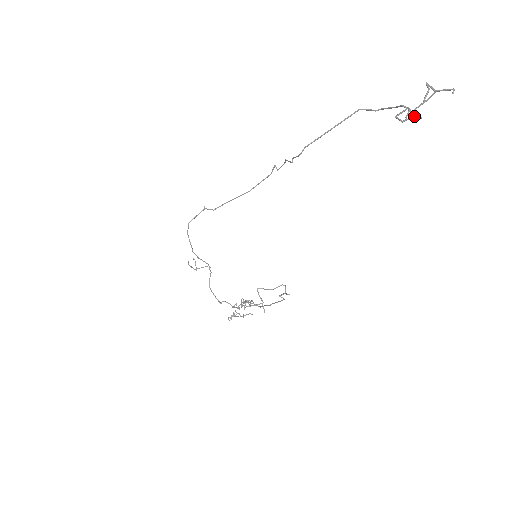
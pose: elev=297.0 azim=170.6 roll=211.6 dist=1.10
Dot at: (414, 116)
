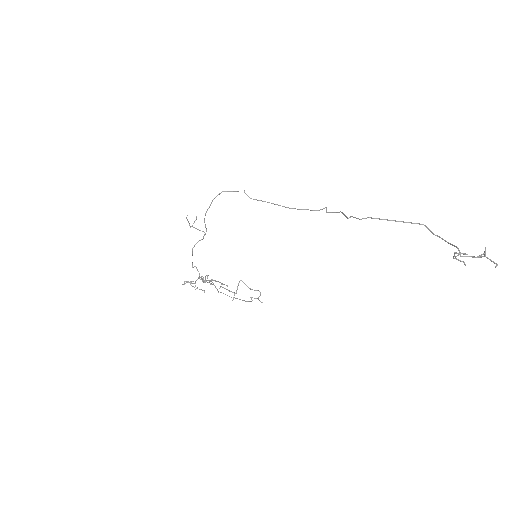
Dot at: occluded
